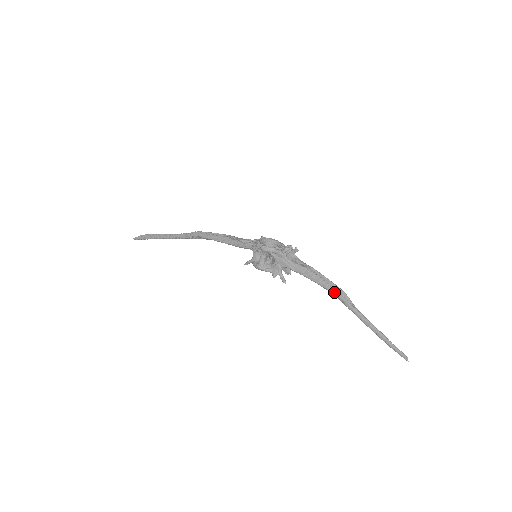
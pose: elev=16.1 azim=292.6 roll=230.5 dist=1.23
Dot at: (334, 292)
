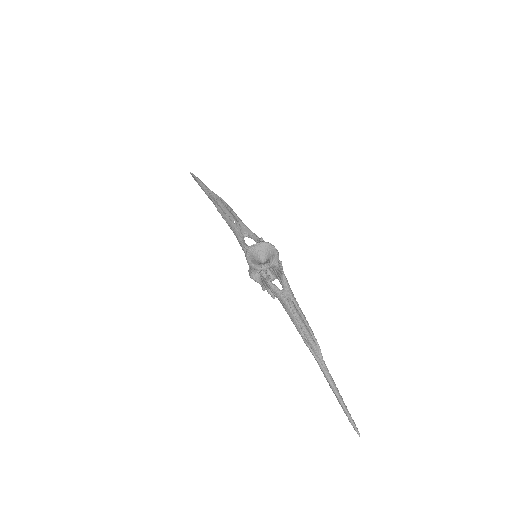
Dot at: (303, 339)
